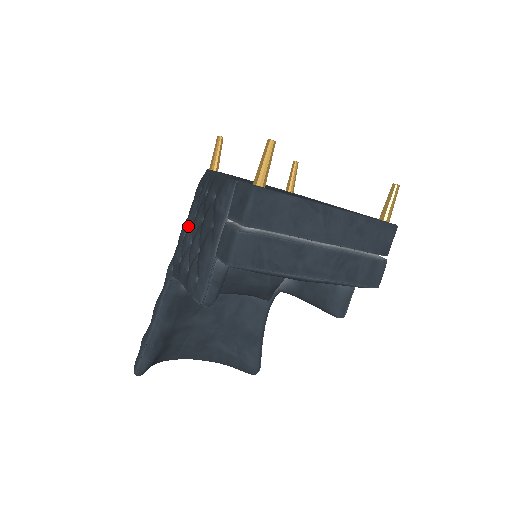
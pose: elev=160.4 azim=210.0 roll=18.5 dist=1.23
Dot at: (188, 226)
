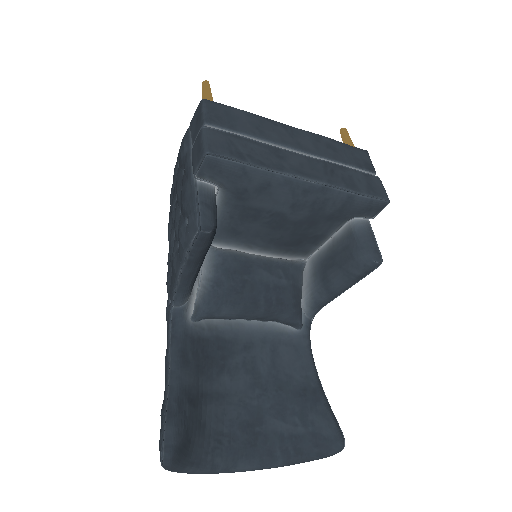
Dot at: occluded
